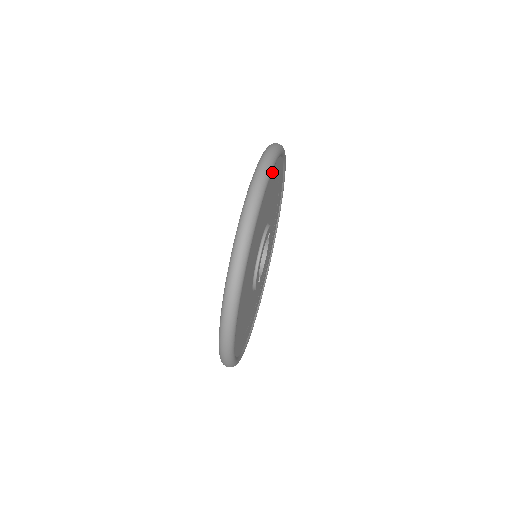
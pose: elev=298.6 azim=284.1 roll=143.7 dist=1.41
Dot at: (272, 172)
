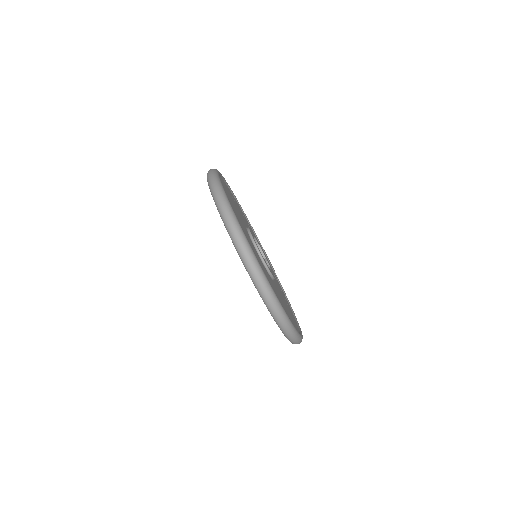
Dot at: occluded
